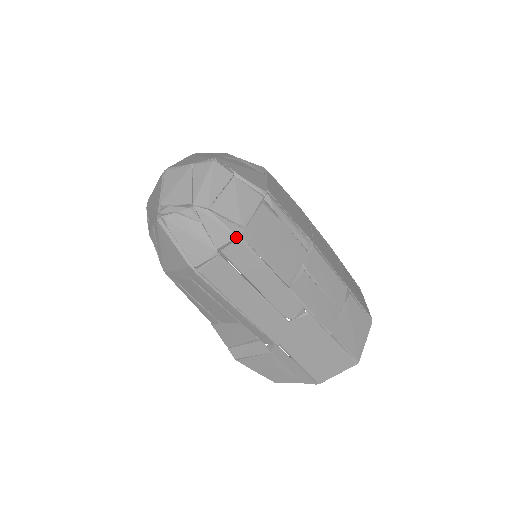
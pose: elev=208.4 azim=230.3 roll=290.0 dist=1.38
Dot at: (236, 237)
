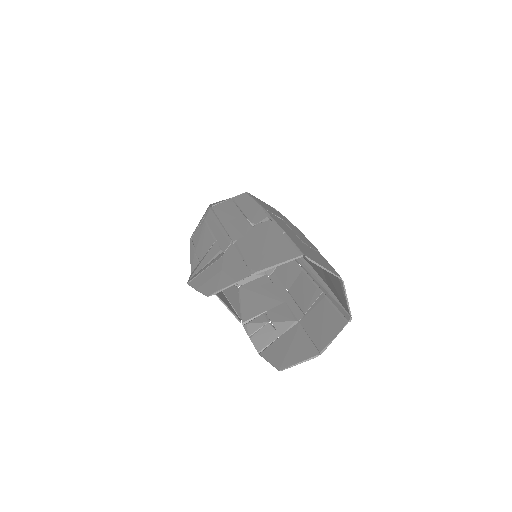
Dot at: (246, 192)
